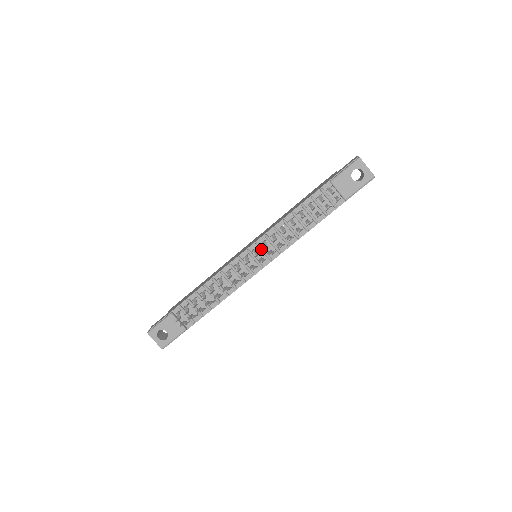
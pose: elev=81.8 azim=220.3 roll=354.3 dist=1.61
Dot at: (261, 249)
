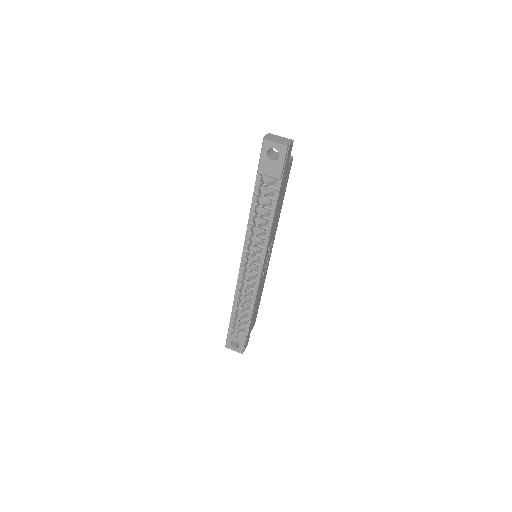
Dot at: (250, 253)
